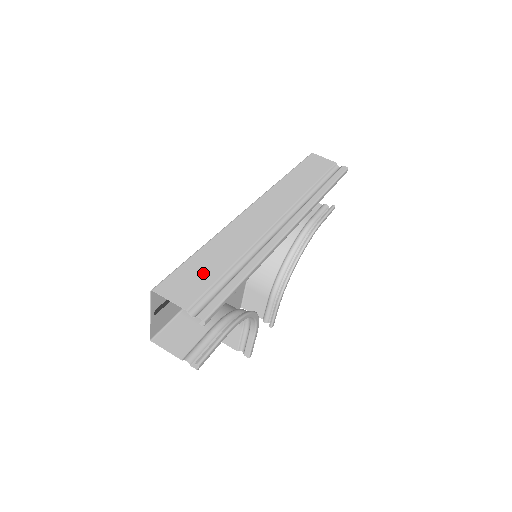
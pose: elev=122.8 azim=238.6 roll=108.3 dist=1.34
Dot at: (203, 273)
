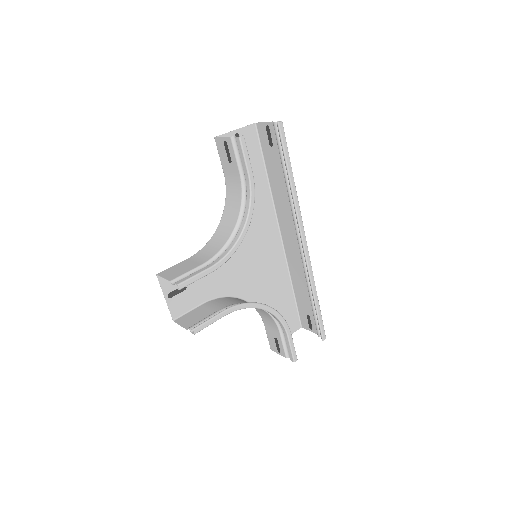
Dot at: (273, 155)
